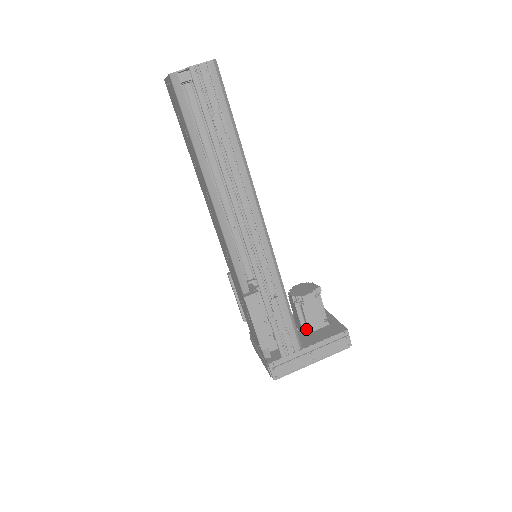
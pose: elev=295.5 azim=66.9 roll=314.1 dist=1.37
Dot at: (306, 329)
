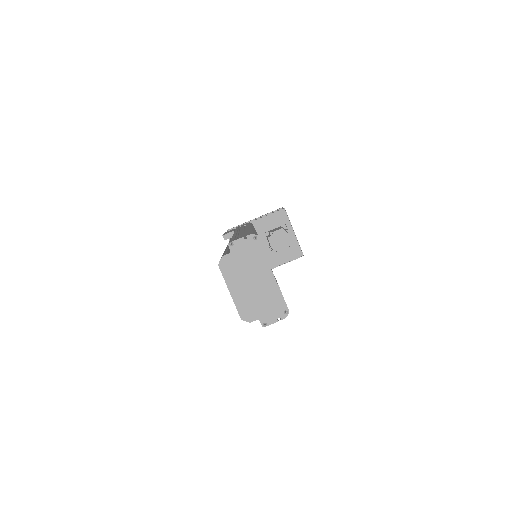
Dot at: (274, 251)
